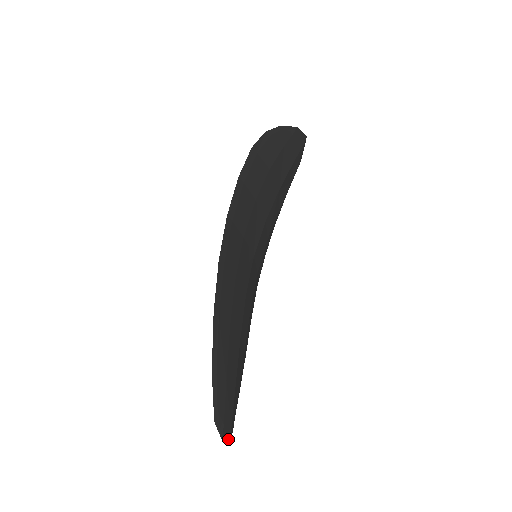
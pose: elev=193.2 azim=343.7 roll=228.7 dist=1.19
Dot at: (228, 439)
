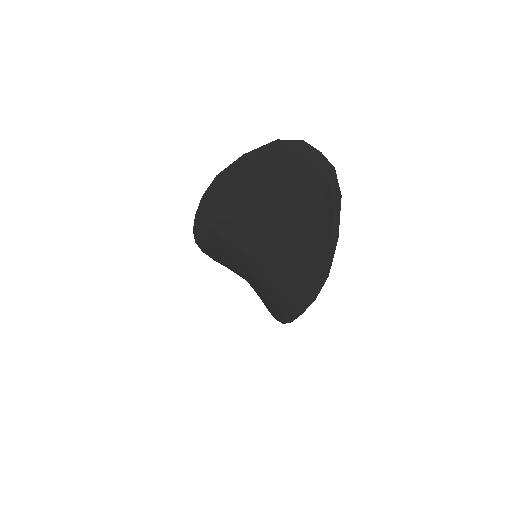
Dot at: (317, 153)
